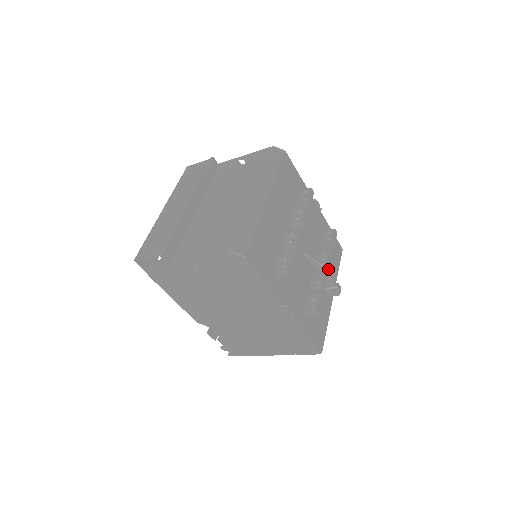
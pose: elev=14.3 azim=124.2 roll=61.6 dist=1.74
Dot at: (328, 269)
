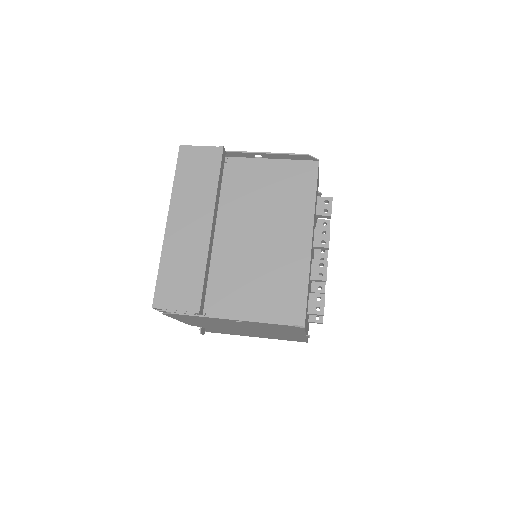
Dot at: occluded
